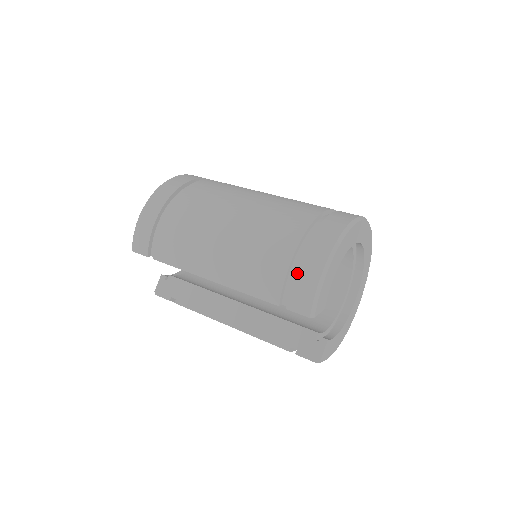
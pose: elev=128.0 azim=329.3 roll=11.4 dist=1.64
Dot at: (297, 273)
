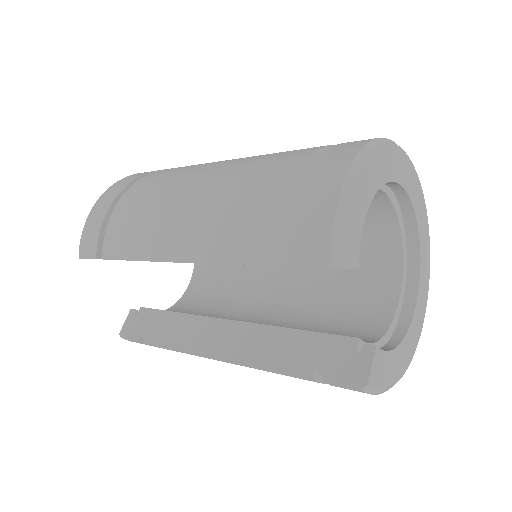
Dot at: (300, 202)
